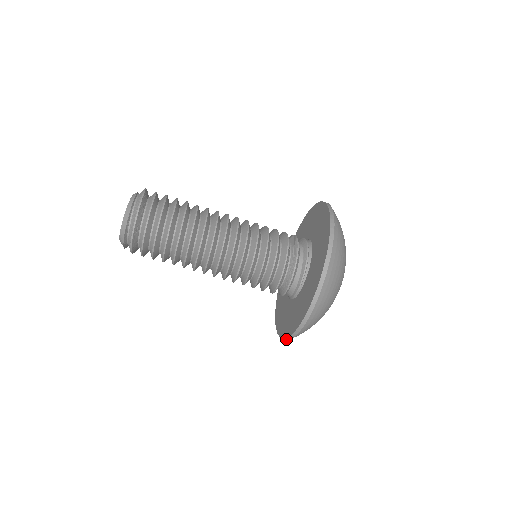
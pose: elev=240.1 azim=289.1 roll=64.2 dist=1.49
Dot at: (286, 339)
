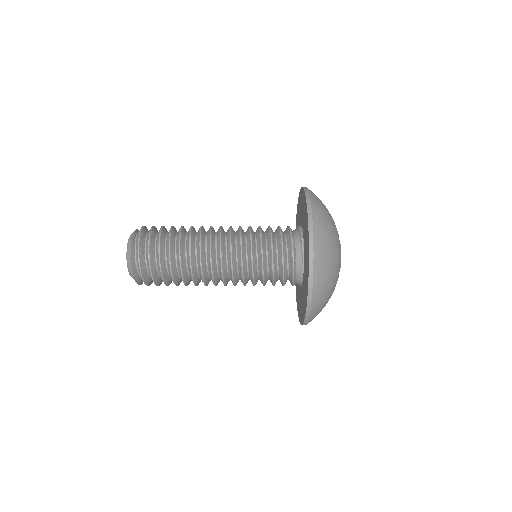
Dot at: (310, 224)
